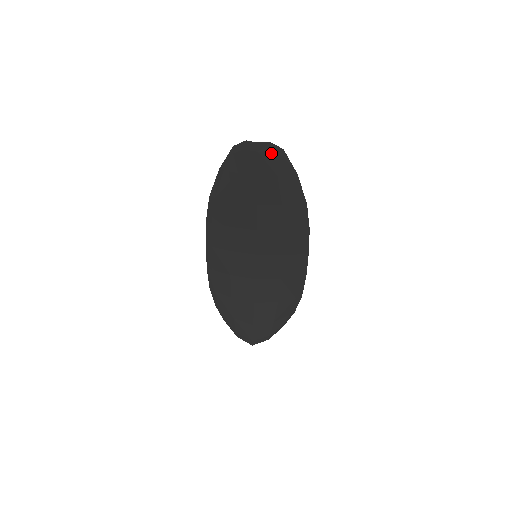
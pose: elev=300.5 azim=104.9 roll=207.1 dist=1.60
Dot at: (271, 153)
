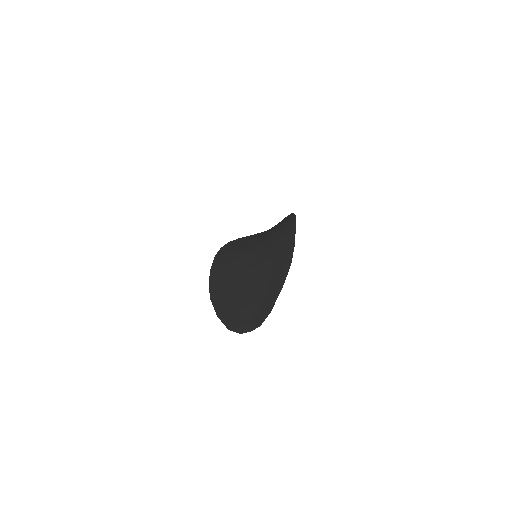
Dot at: (262, 319)
